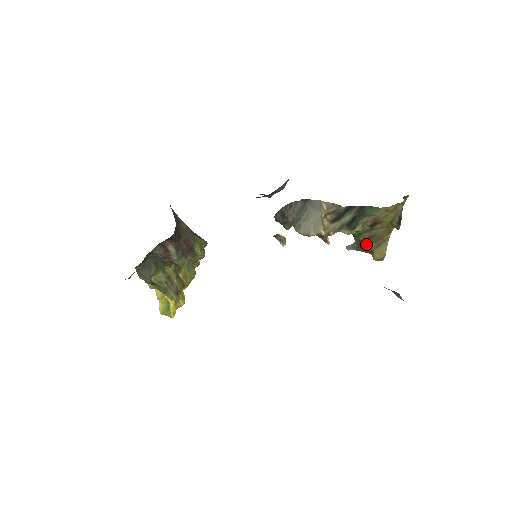
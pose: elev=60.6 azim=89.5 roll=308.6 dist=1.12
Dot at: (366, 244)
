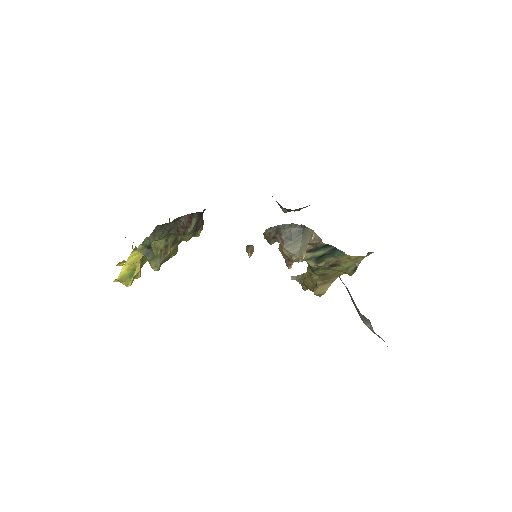
Dot at: (315, 279)
